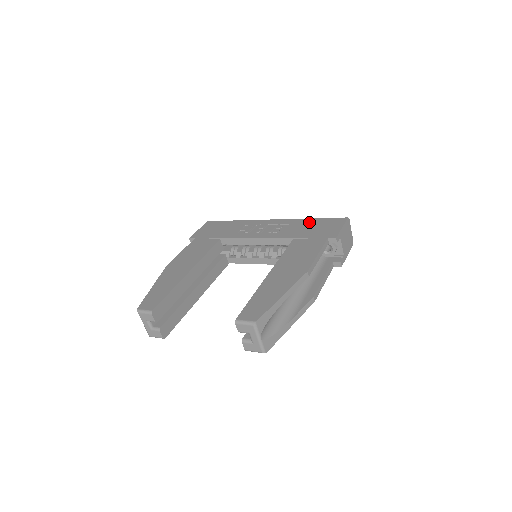
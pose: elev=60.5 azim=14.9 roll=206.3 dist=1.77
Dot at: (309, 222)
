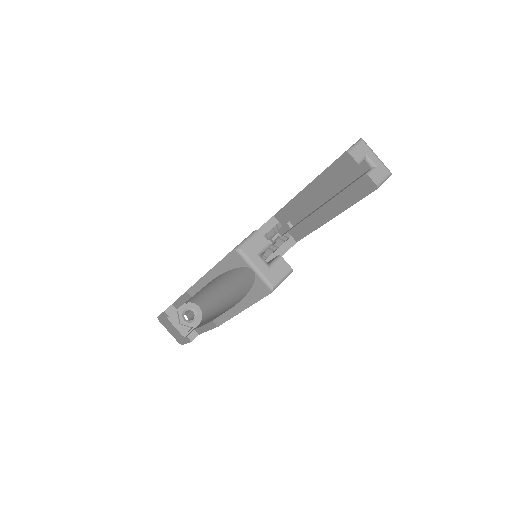
Dot at: occluded
